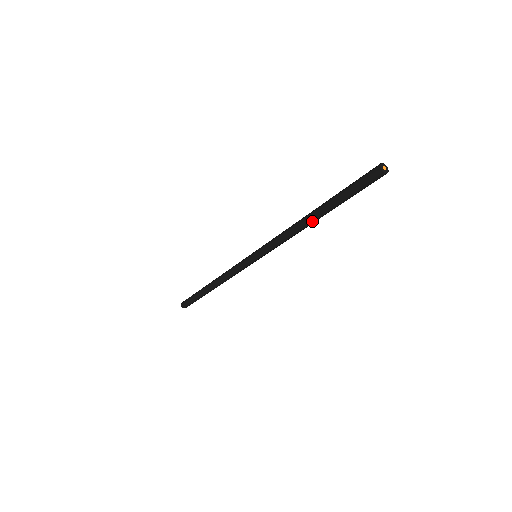
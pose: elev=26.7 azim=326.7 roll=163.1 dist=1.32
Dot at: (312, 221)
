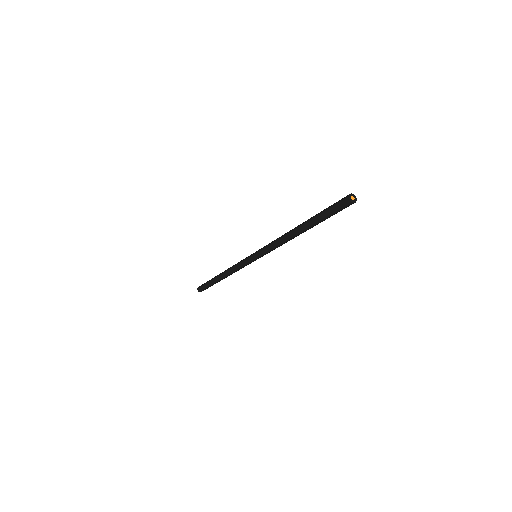
Dot at: occluded
